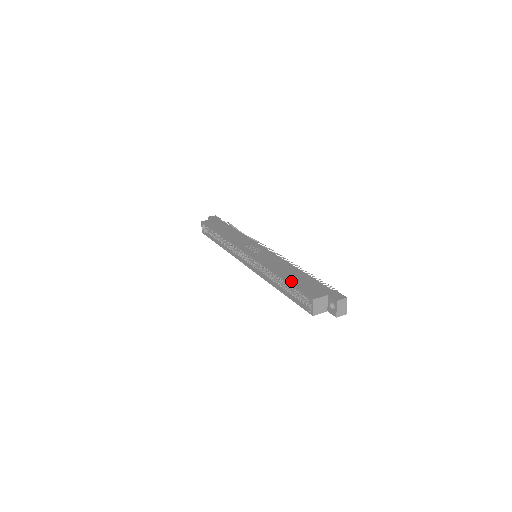
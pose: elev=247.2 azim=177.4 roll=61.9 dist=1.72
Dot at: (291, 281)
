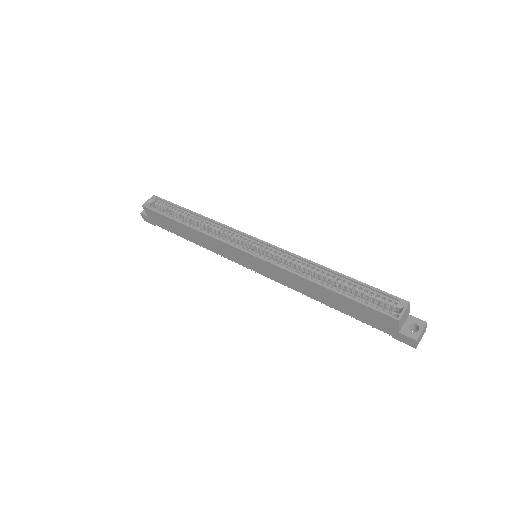
Dot at: (357, 282)
